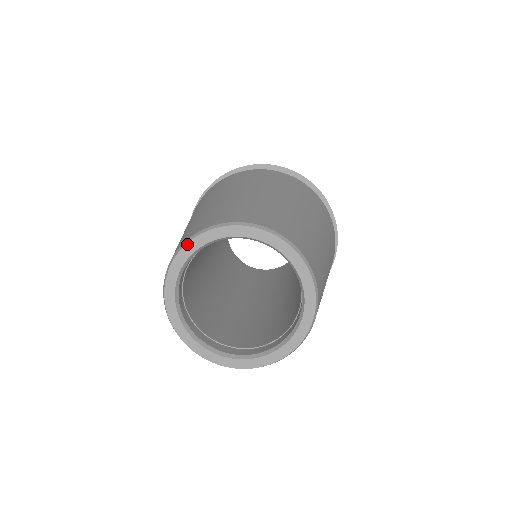
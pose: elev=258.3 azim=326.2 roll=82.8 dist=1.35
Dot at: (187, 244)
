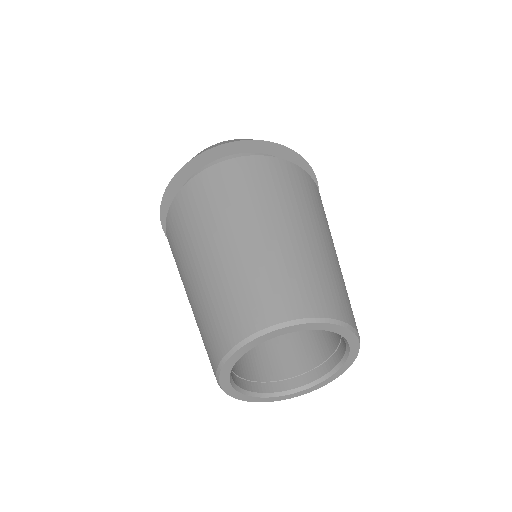
Dot at: (298, 325)
